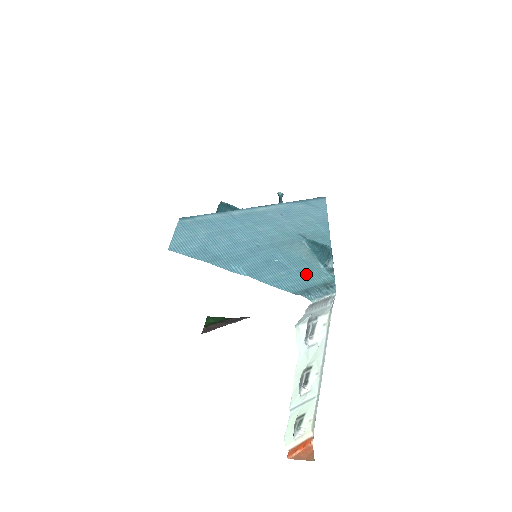
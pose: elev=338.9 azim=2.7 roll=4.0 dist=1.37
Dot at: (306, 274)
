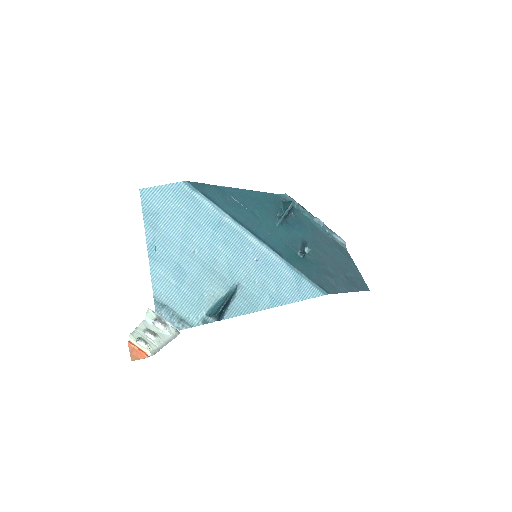
Dot at: (185, 301)
